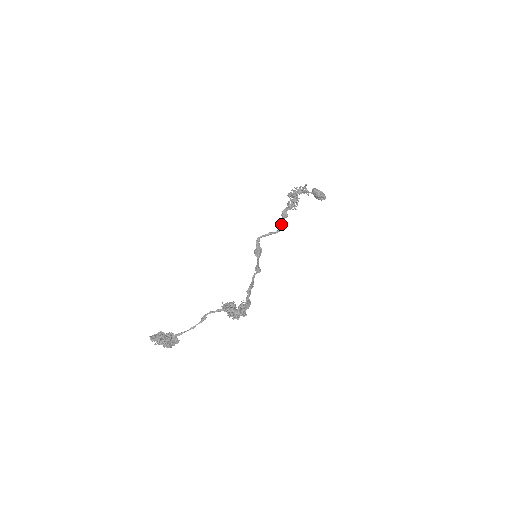
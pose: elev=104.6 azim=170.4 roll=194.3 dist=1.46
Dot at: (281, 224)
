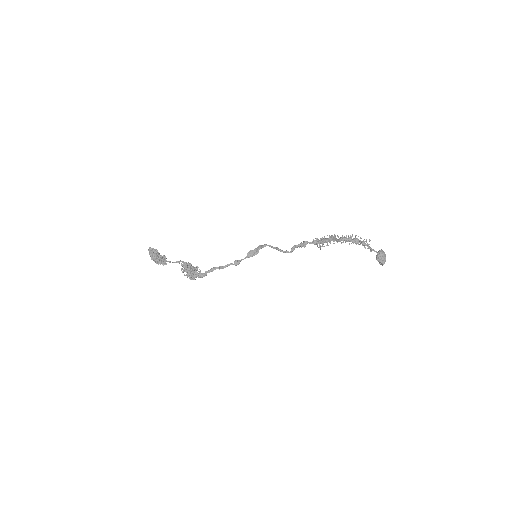
Dot at: (292, 249)
